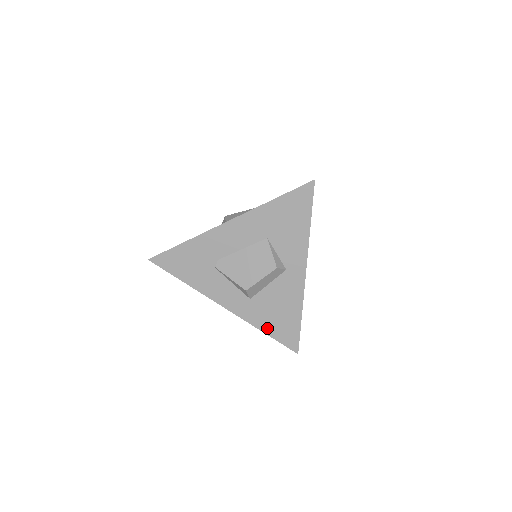
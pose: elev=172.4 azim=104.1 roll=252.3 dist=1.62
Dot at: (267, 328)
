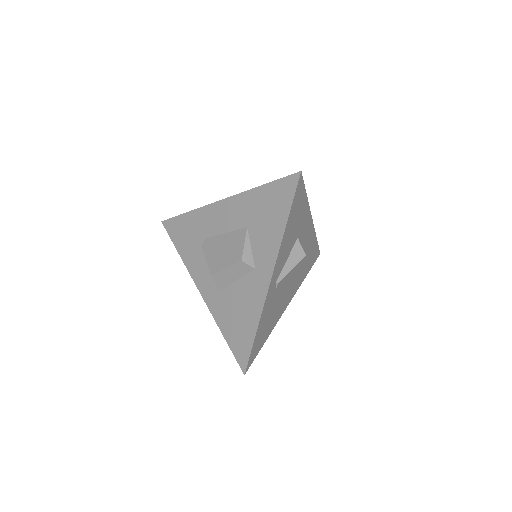
Dot at: (226, 330)
